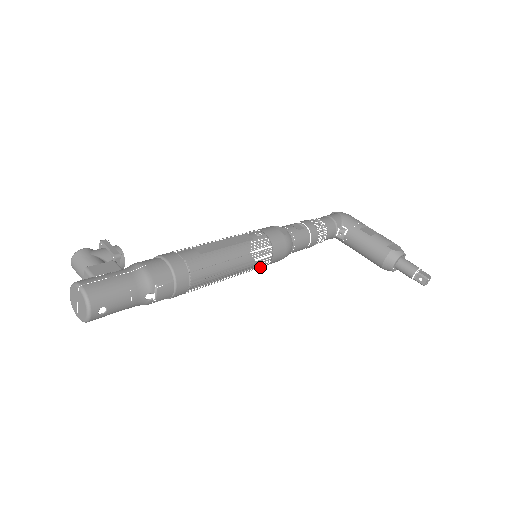
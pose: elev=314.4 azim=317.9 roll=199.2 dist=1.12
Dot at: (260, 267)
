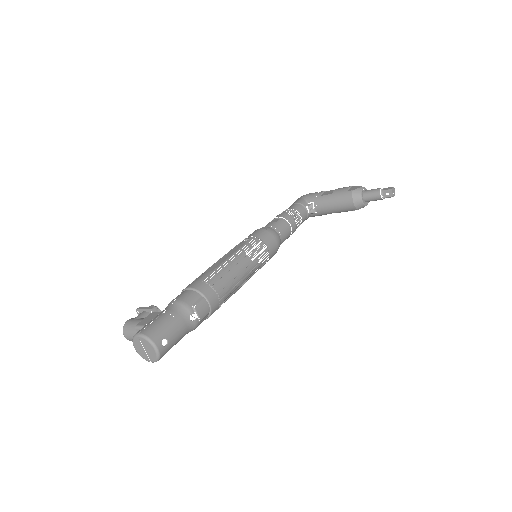
Dot at: (265, 262)
